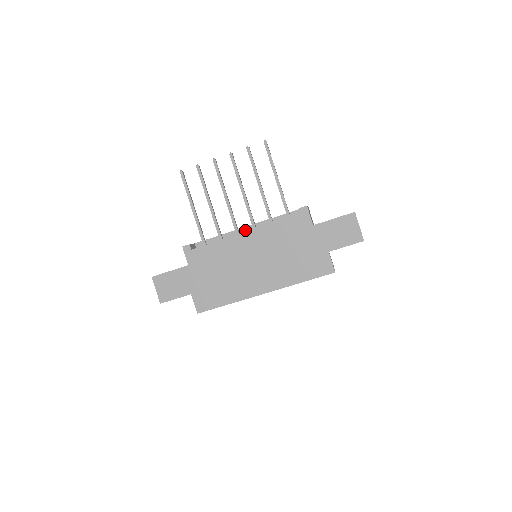
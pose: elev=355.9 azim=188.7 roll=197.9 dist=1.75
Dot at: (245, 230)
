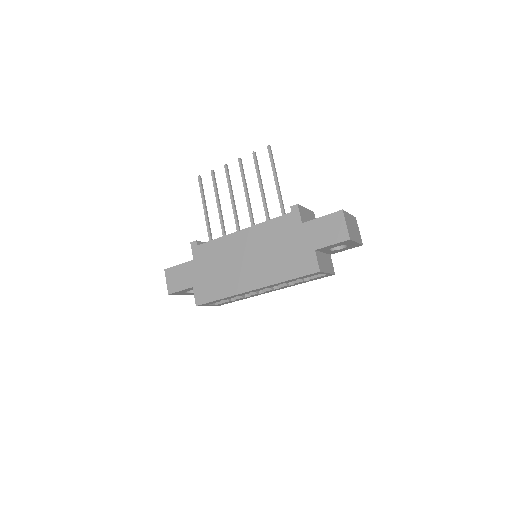
Dot at: occluded
